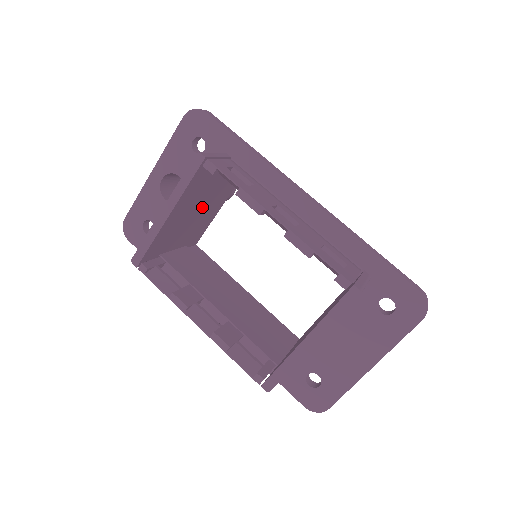
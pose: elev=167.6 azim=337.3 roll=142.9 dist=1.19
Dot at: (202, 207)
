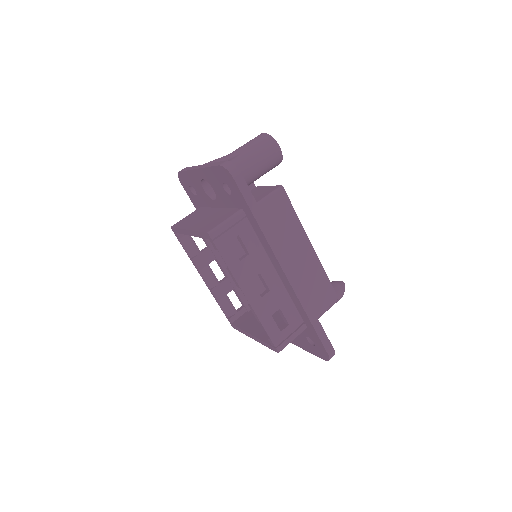
Dot at: occluded
